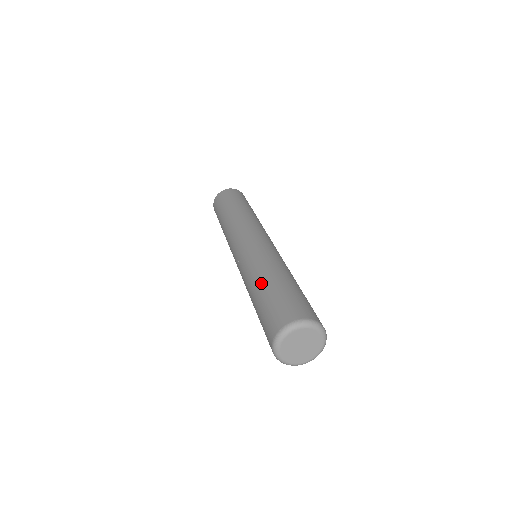
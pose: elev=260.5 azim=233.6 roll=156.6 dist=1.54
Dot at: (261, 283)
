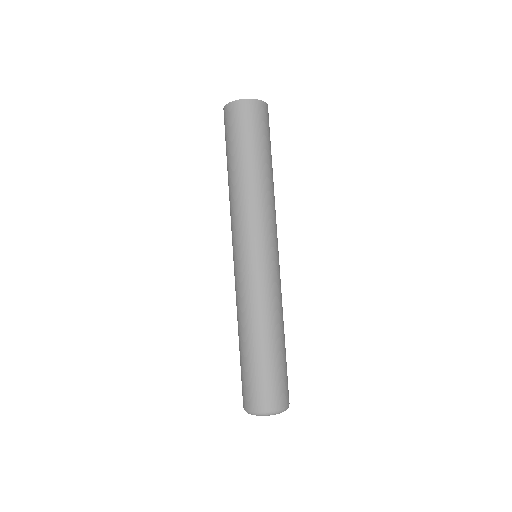
Dot at: (256, 341)
